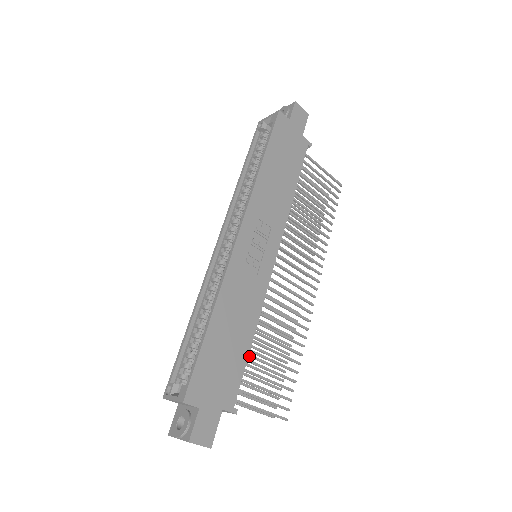
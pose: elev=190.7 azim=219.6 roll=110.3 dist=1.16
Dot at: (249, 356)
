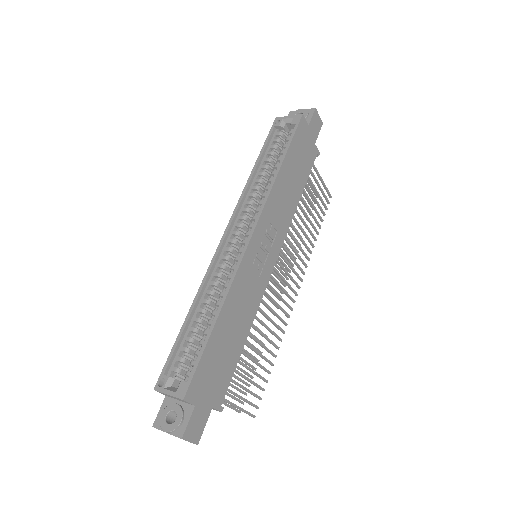
Dot at: occluded
